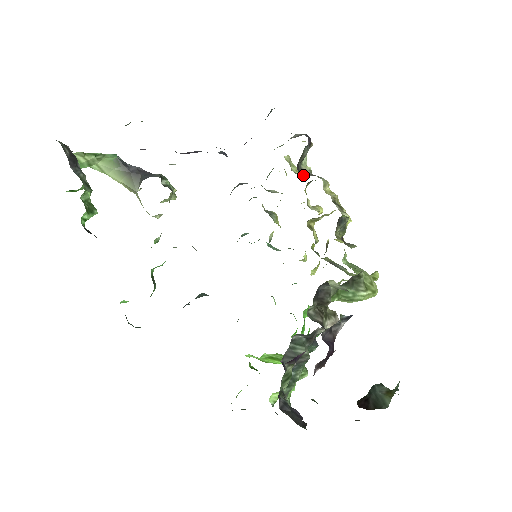
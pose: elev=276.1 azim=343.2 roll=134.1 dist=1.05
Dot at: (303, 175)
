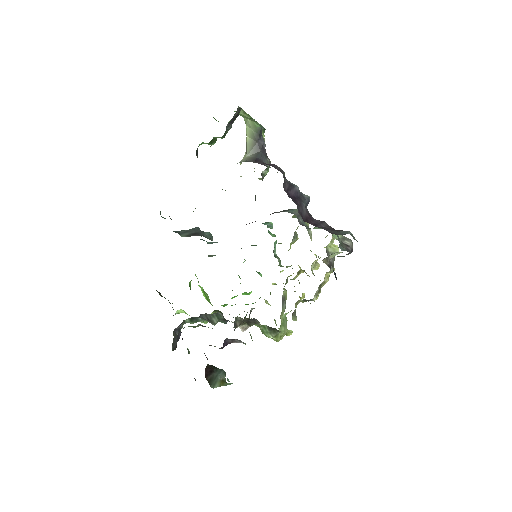
Dot at: (324, 261)
